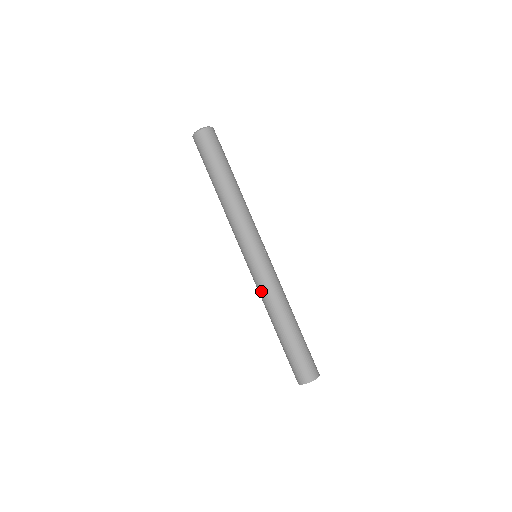
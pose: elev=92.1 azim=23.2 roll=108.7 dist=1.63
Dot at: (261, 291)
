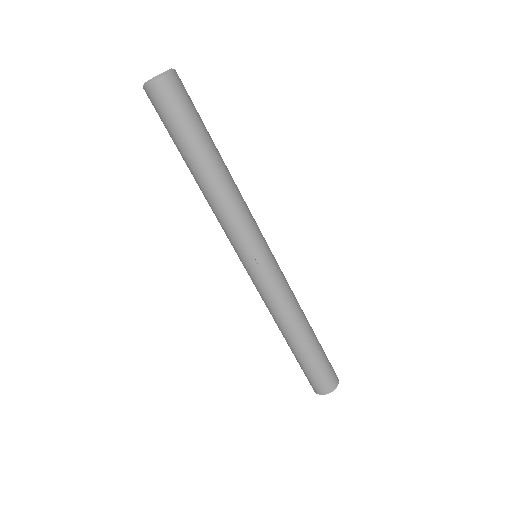
Dot at: occluded
